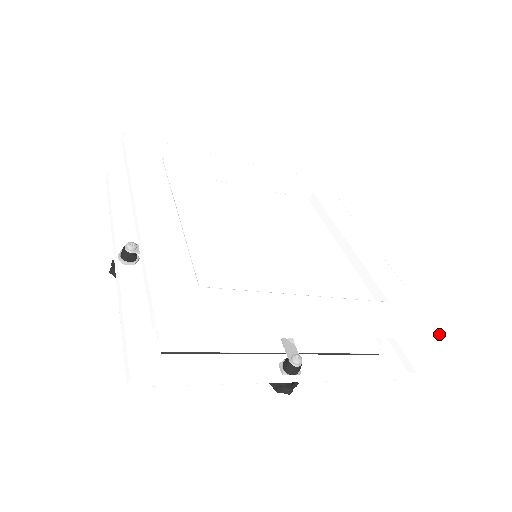
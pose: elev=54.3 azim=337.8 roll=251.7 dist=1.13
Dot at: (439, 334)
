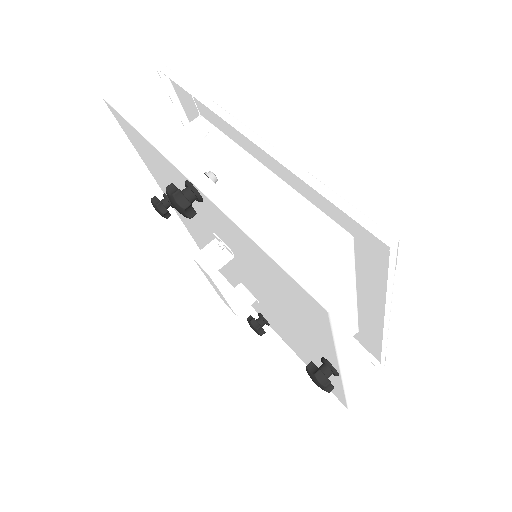
Dot at: occluded
